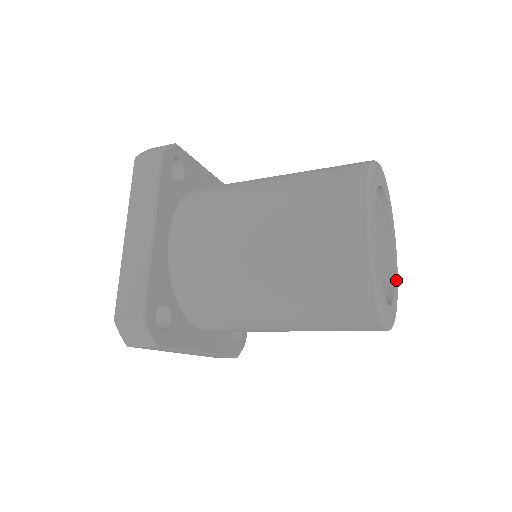
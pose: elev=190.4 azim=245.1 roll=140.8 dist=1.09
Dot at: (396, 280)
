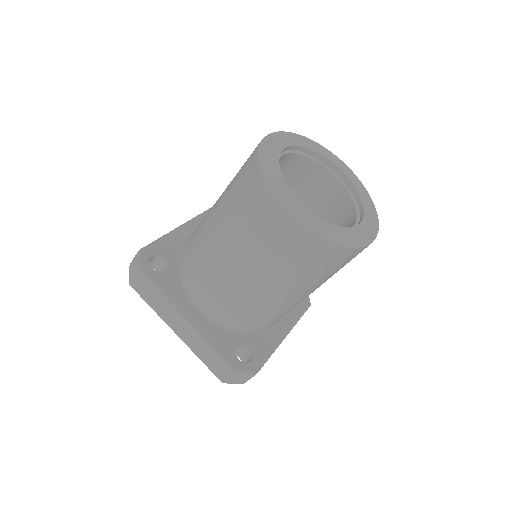
Dot at: (359, 235)
